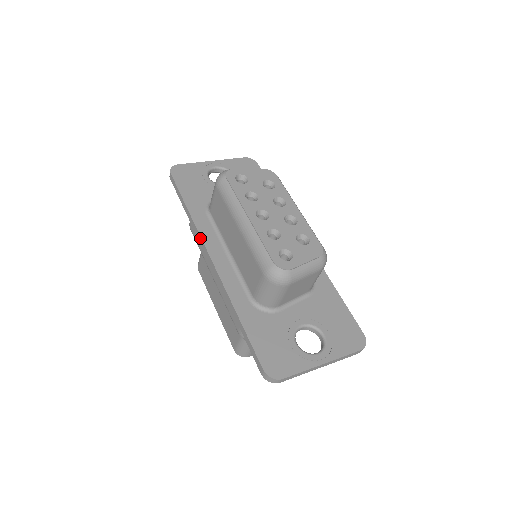
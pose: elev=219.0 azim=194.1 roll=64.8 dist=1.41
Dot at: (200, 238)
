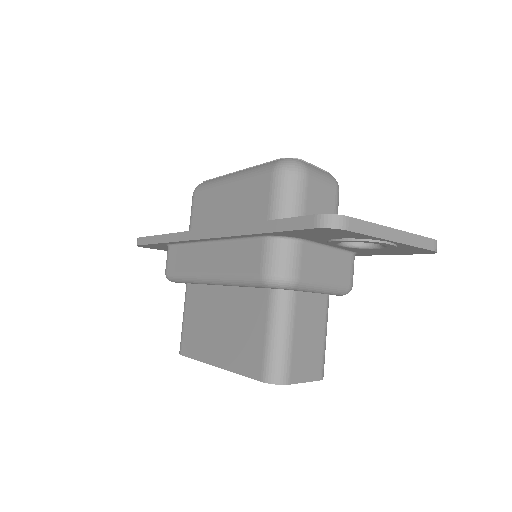
Dot at: (184, 234)
